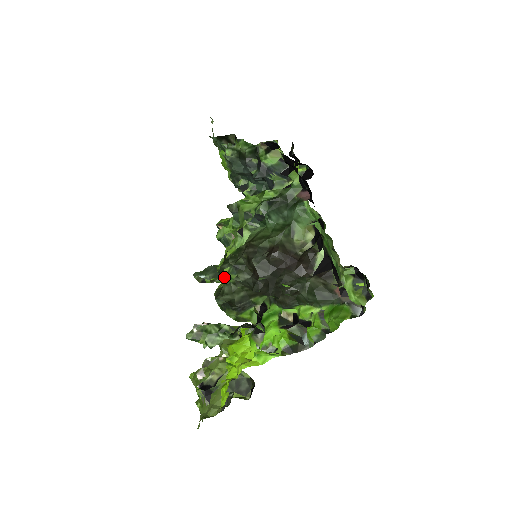
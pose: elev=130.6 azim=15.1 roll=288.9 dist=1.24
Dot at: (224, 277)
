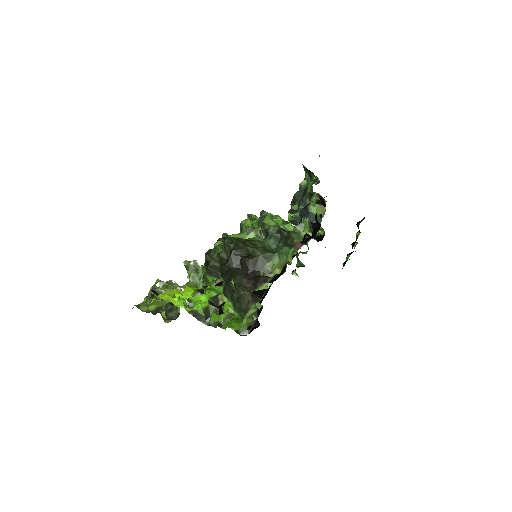
Dot at: (216, 245)
